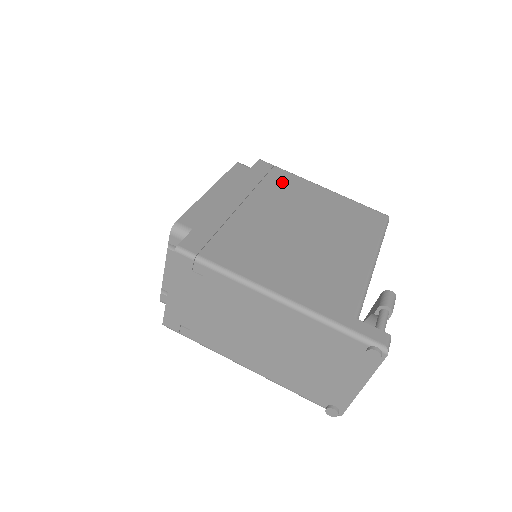
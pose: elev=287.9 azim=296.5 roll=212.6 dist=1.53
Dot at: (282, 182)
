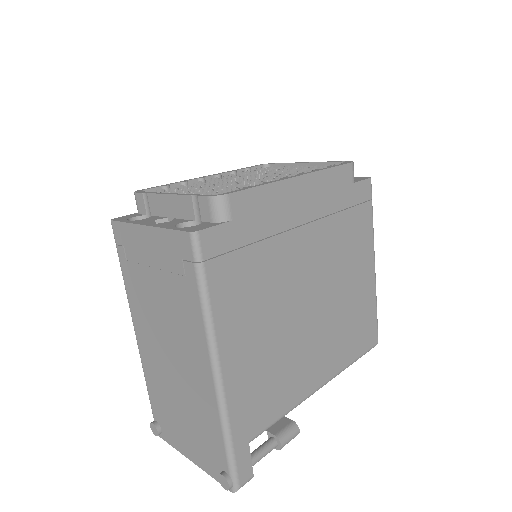
Dot at: (356, 229)
